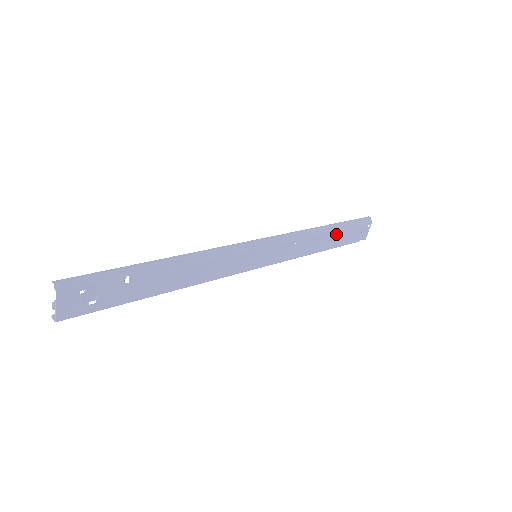
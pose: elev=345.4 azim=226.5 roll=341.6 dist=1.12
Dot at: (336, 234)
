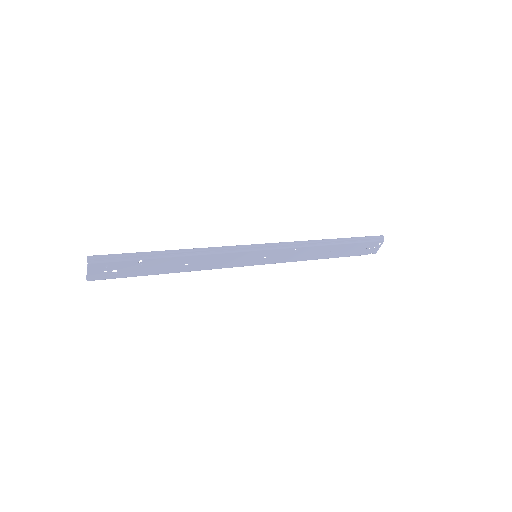
Dot at: (341, 247)
